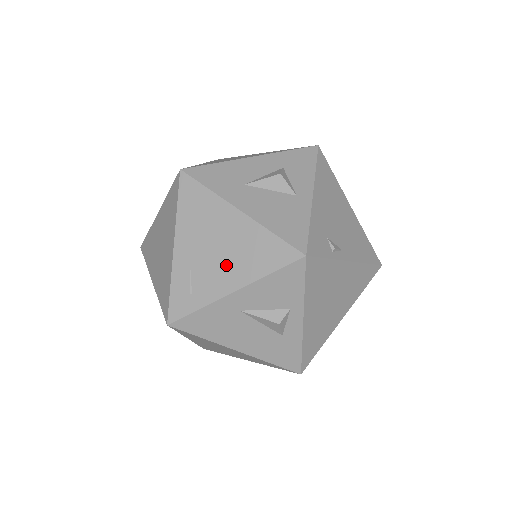
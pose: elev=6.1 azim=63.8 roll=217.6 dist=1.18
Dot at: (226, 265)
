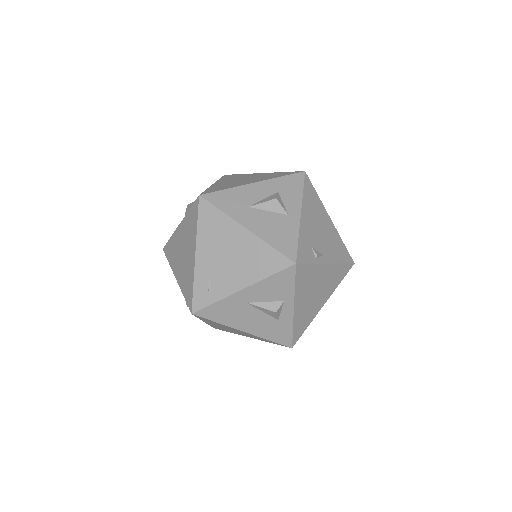
Dot at: (236, 269)
